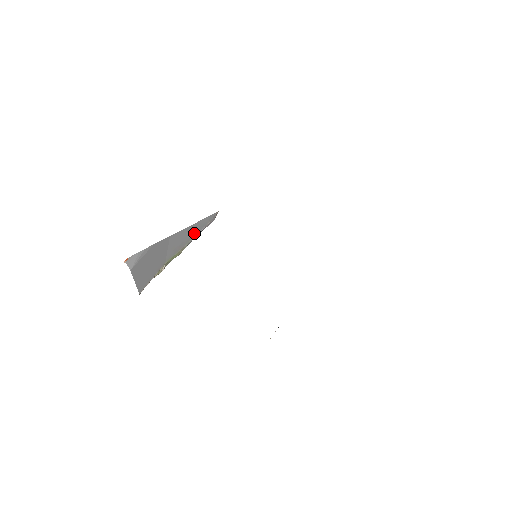
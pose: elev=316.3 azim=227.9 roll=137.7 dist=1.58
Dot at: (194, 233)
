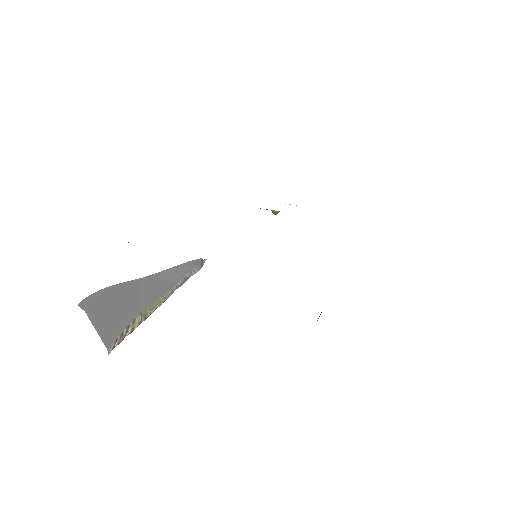
Dot at: (176, 279)
